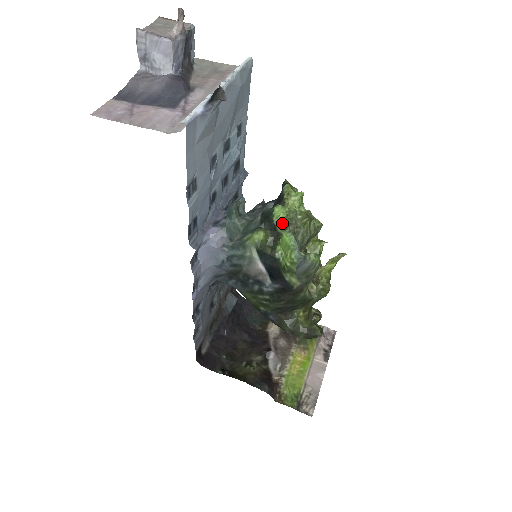
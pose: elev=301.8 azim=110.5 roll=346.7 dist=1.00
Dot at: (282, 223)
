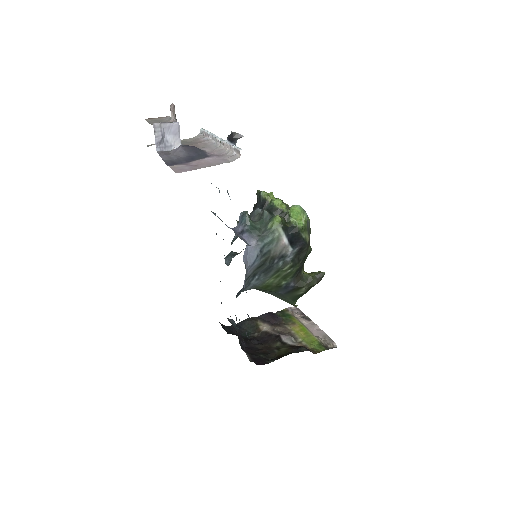
Dot at: (285, 205)
